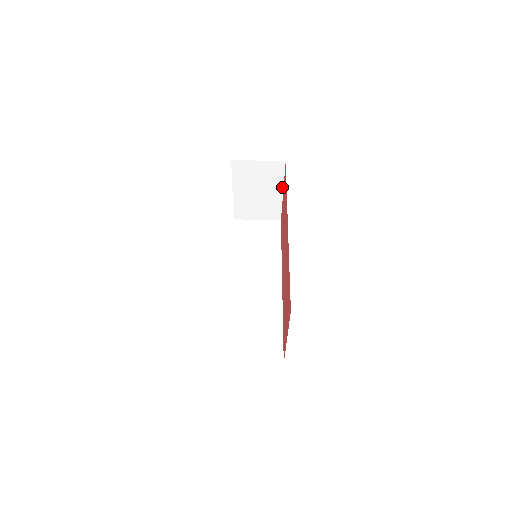
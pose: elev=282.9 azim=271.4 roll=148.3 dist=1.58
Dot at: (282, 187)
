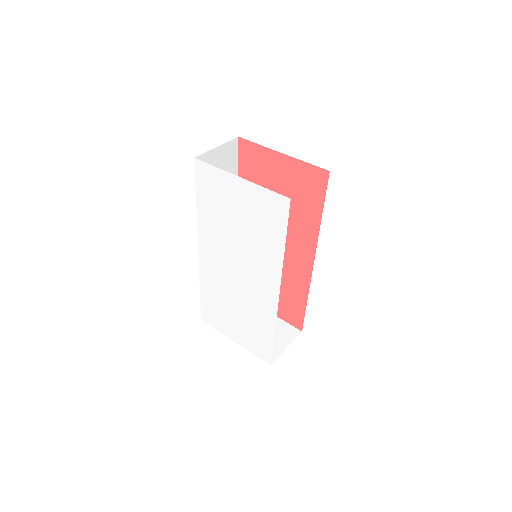
Dot at: occluded
